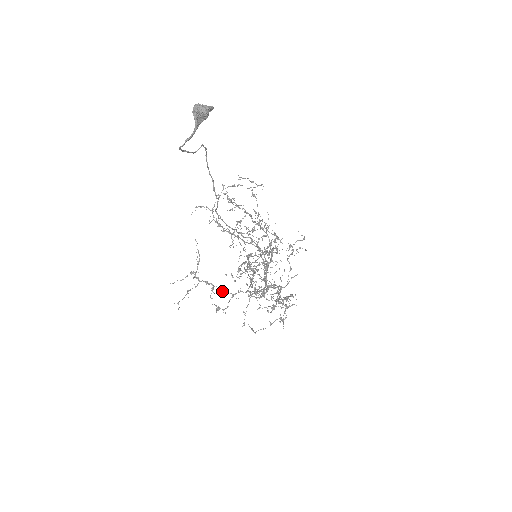
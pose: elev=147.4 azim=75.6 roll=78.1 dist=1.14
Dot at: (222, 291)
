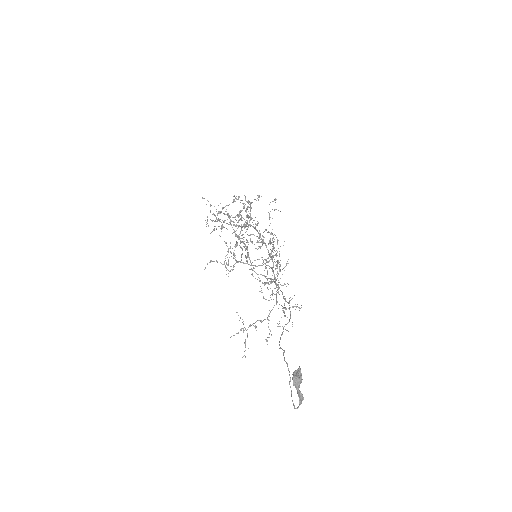
Dot at: occluded
